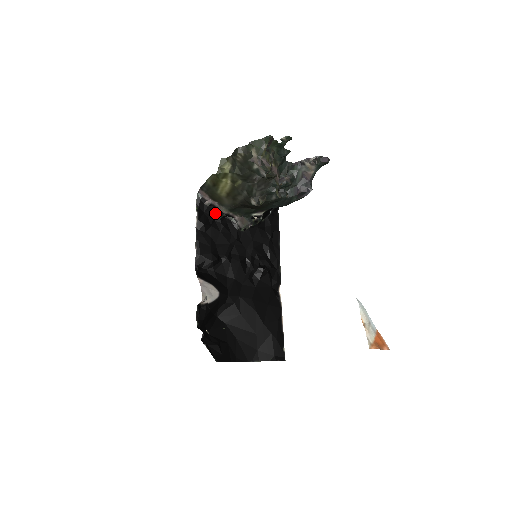
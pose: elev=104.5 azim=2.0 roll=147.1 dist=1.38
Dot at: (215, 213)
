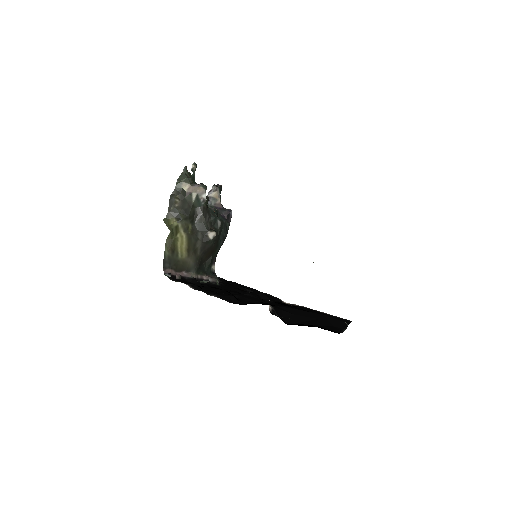
Dot at: (190, 281)
